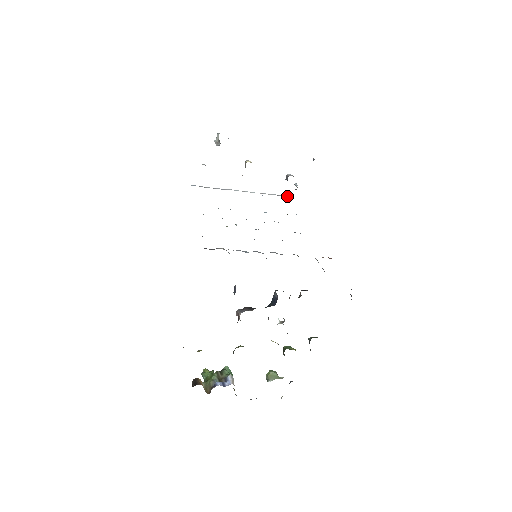
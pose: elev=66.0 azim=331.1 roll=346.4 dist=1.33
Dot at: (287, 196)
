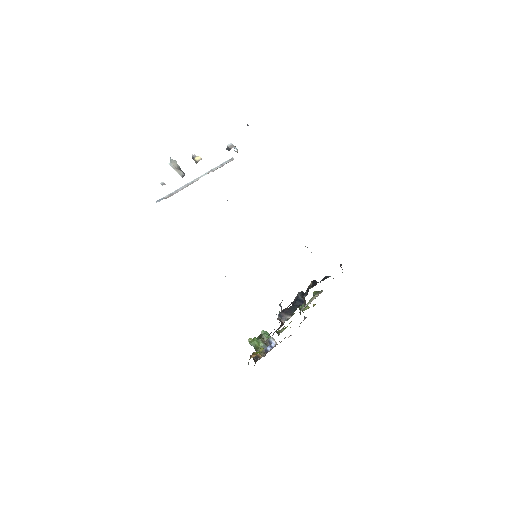
Dot at: (230, 160)
